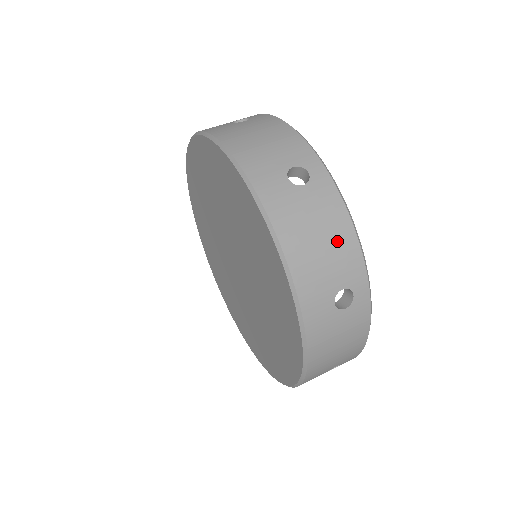
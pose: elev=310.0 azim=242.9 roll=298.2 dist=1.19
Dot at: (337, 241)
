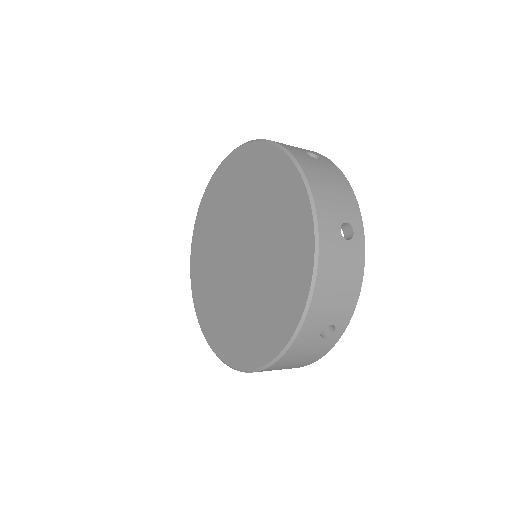
Dot at: (342, 190)
